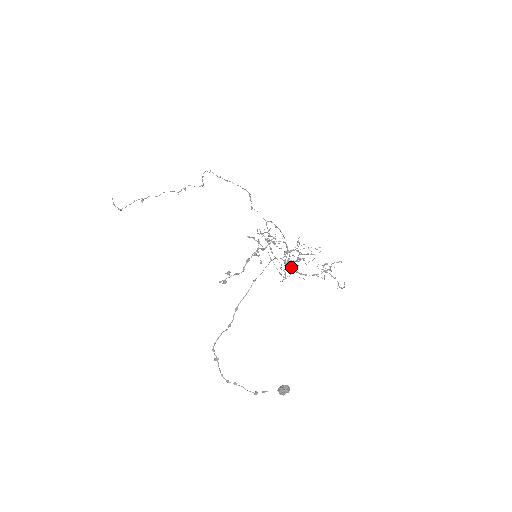
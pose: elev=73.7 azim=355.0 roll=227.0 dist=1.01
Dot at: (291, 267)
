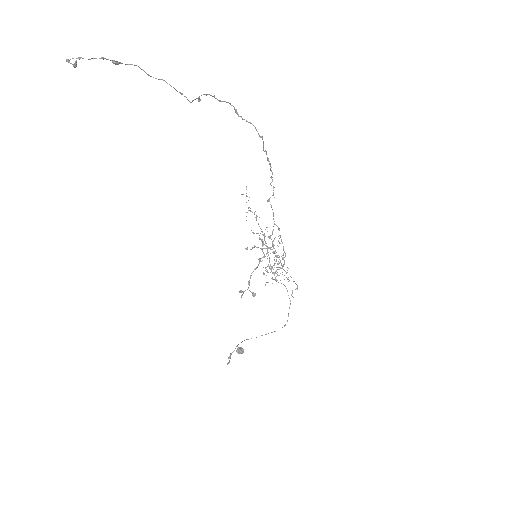
Dot at: (268, 265)
